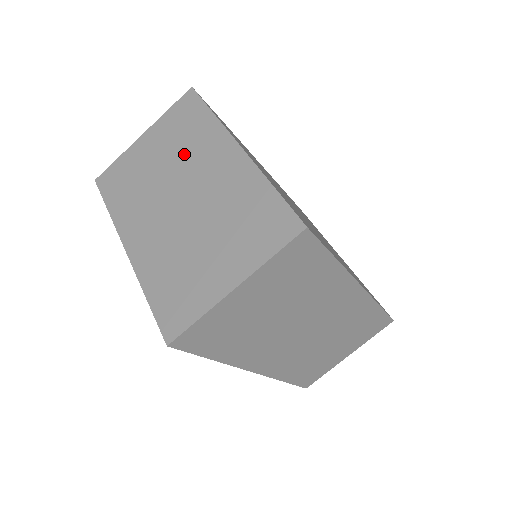
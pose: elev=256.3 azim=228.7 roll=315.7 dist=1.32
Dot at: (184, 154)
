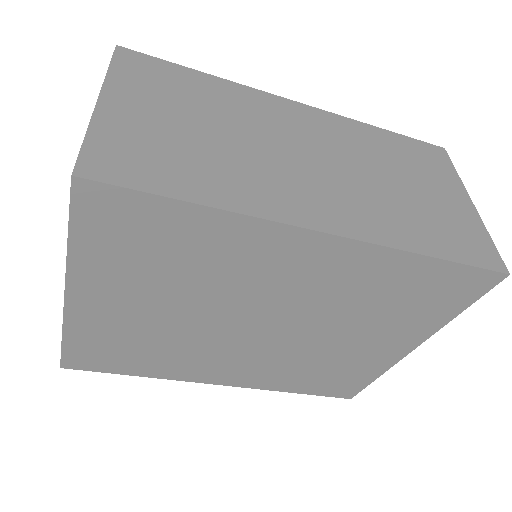
Dot at: occluded
